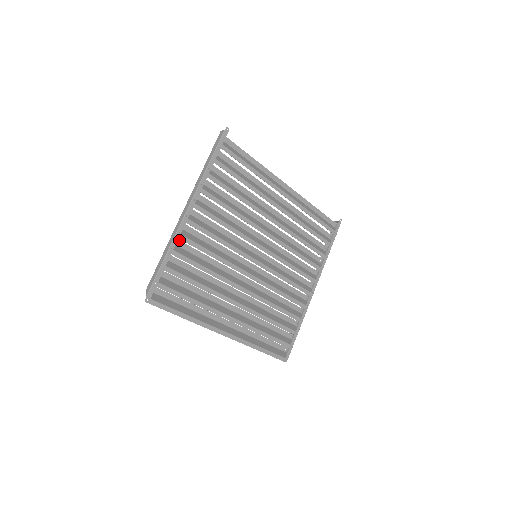
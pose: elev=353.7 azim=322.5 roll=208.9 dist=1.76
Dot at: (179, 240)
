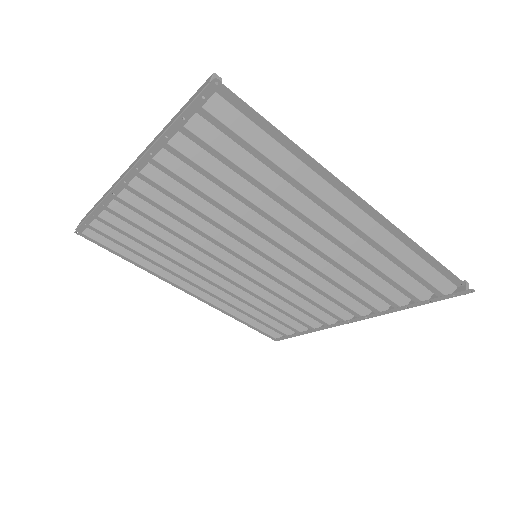
Dot at: occluded
